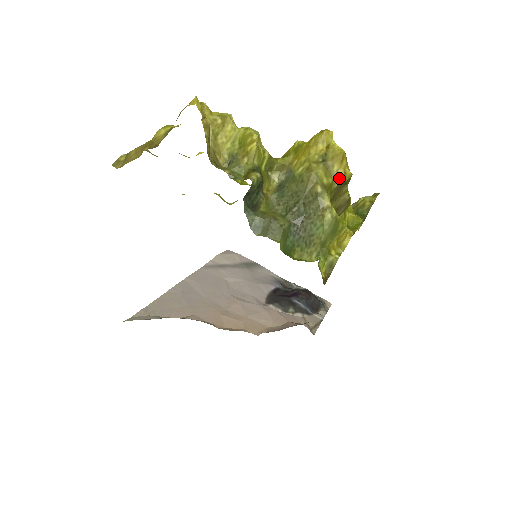
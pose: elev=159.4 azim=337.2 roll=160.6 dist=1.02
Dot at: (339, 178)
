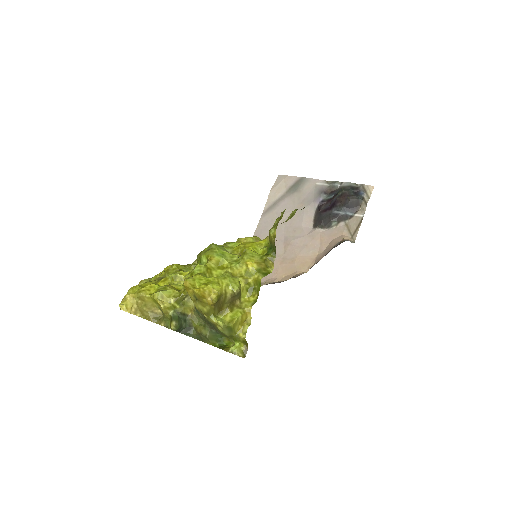
Dot at: (211, 304)
